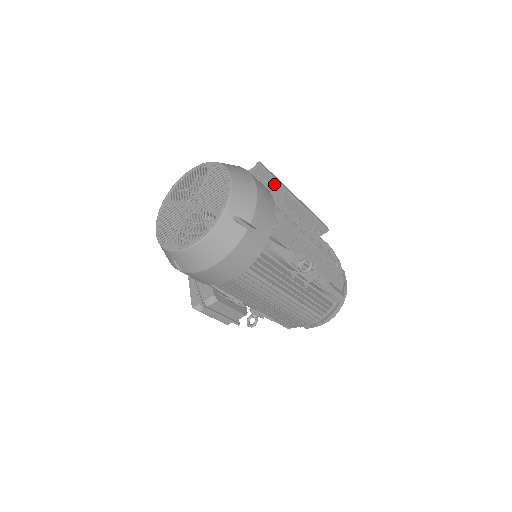
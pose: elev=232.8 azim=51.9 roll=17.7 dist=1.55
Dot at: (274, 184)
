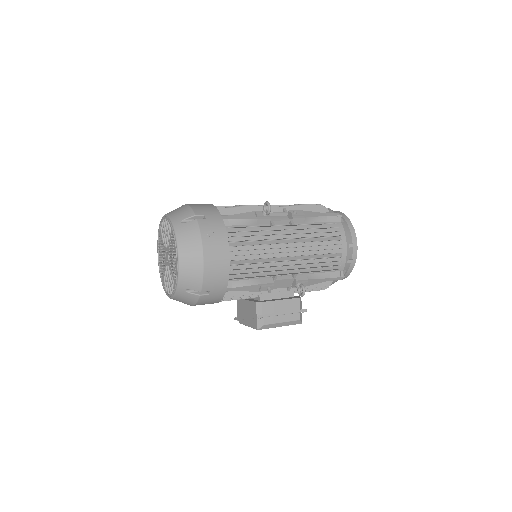
Dot at: occluded
